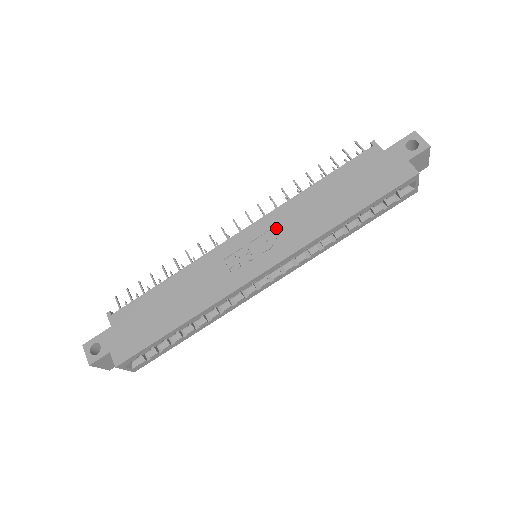
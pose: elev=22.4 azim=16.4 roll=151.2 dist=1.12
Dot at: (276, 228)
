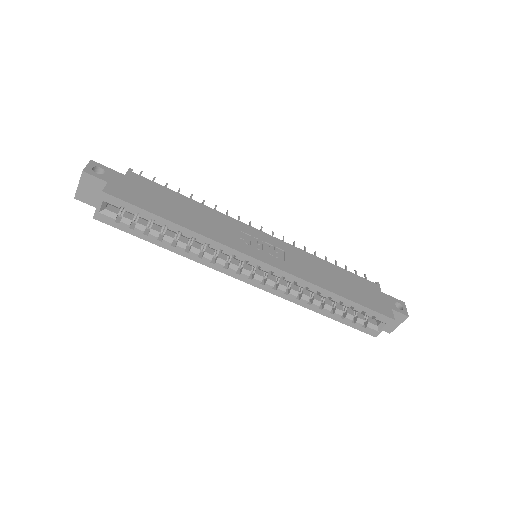
Dot at: (289, 254)
